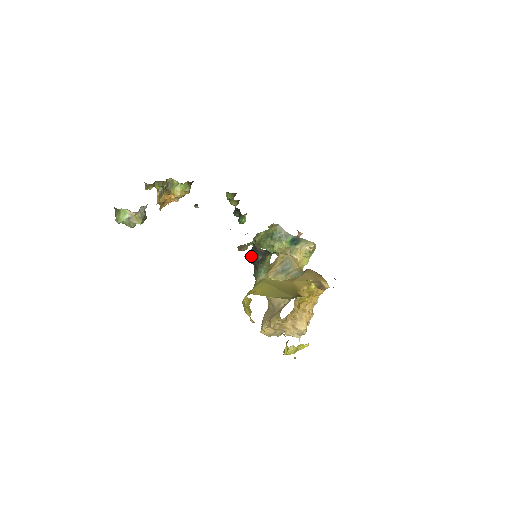
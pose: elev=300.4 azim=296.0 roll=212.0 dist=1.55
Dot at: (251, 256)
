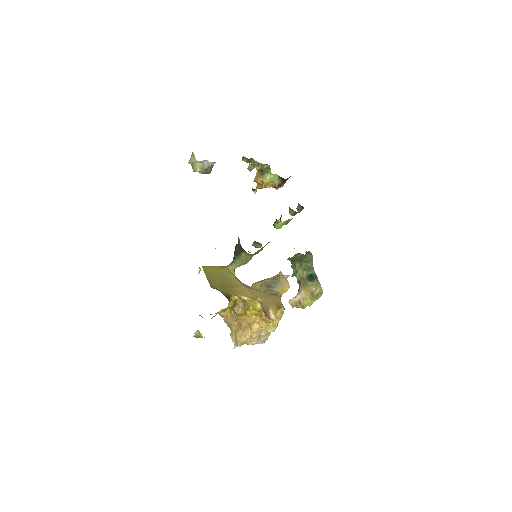
Dot at: (236, 245)
